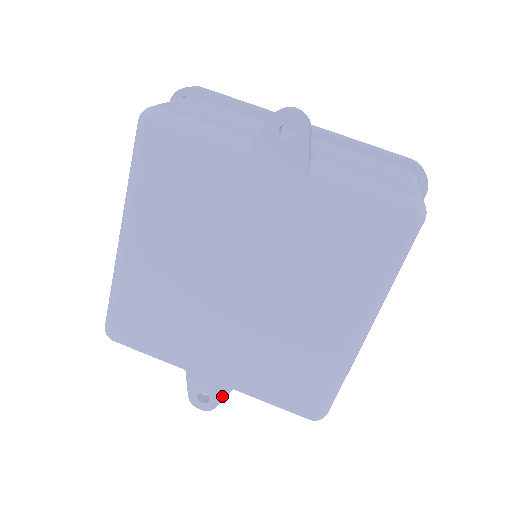
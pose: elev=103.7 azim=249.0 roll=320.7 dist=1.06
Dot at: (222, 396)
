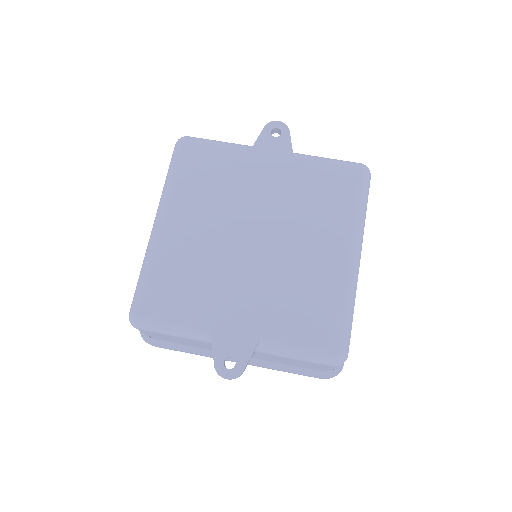
Dot at: (248, 354)
